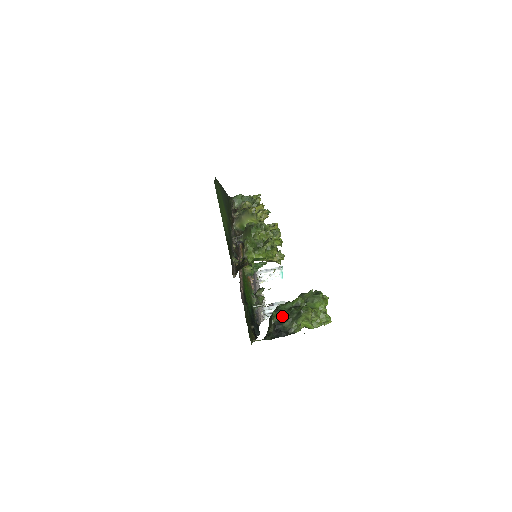
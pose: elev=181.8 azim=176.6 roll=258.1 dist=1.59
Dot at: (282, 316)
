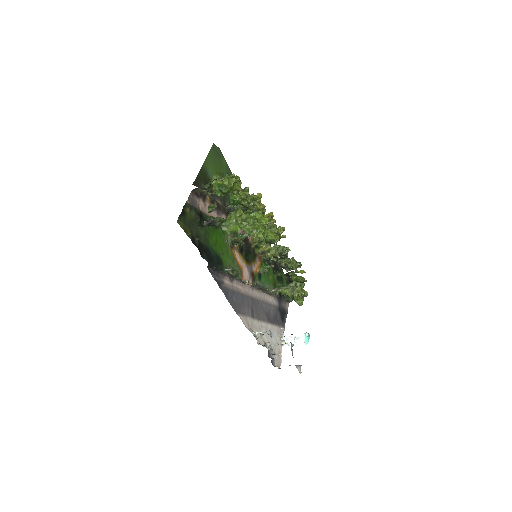
Dot at: (217, 217)
